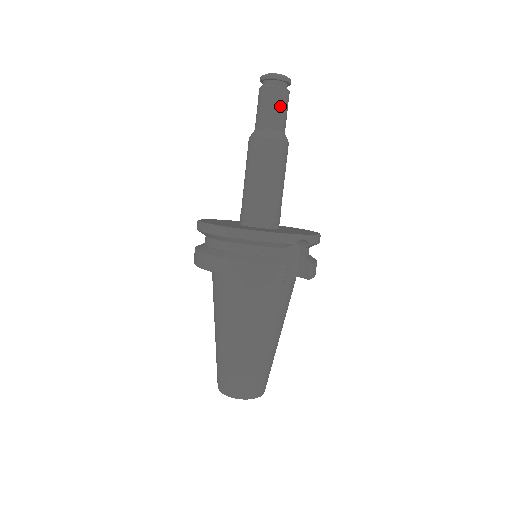
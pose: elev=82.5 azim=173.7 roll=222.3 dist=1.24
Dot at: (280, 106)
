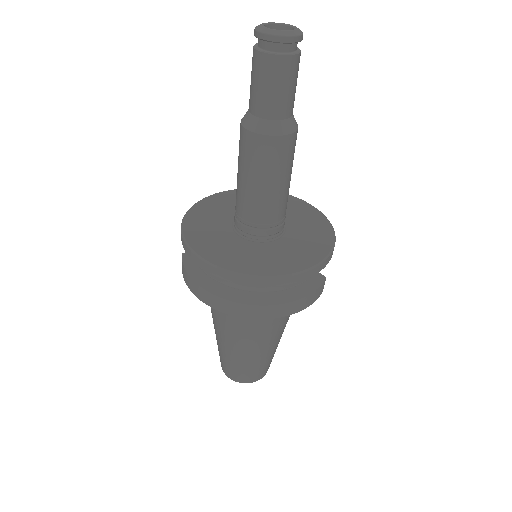
Dot at: (295, 82)
